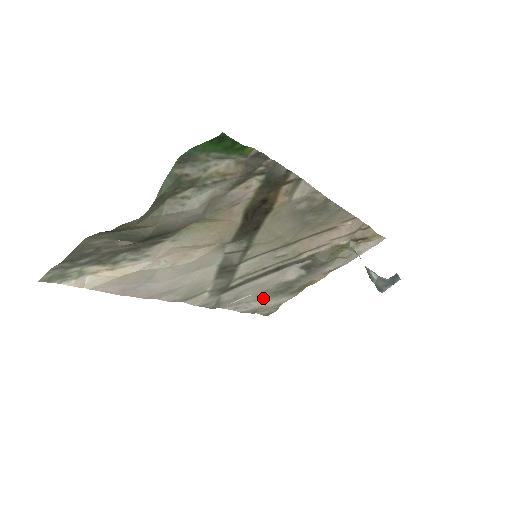
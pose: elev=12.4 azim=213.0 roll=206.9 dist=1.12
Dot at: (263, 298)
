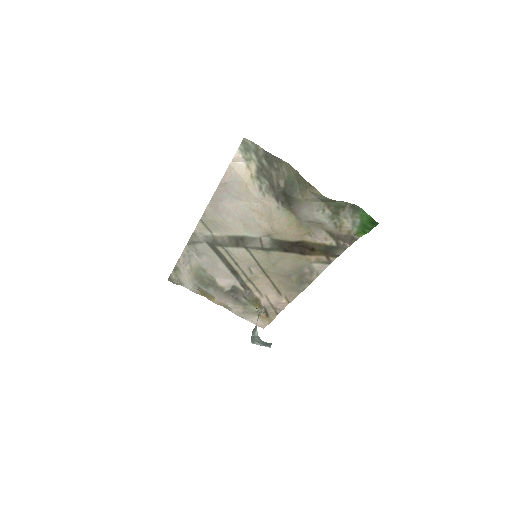
Dot at: (194, 271)
